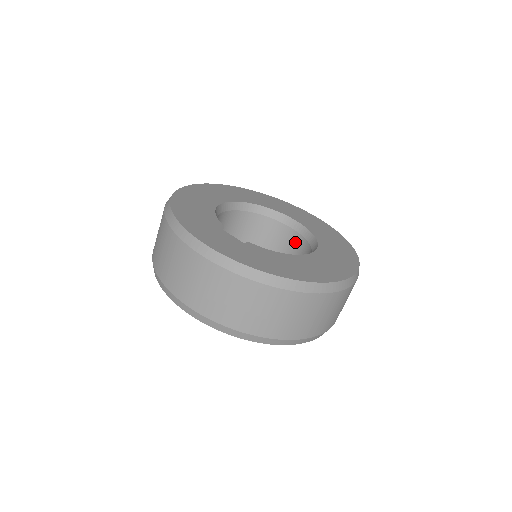
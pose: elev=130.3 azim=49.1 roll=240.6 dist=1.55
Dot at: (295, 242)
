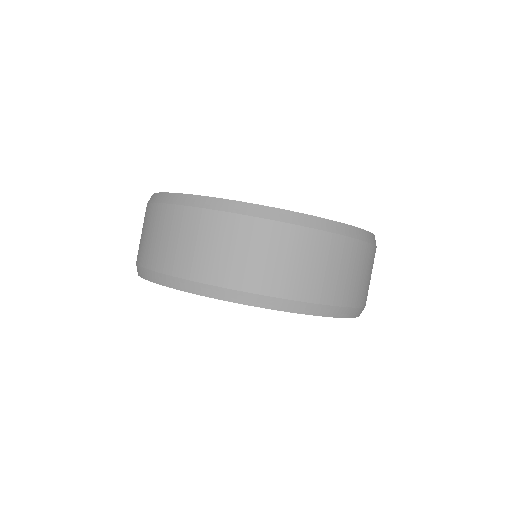
Dot at: occluded
